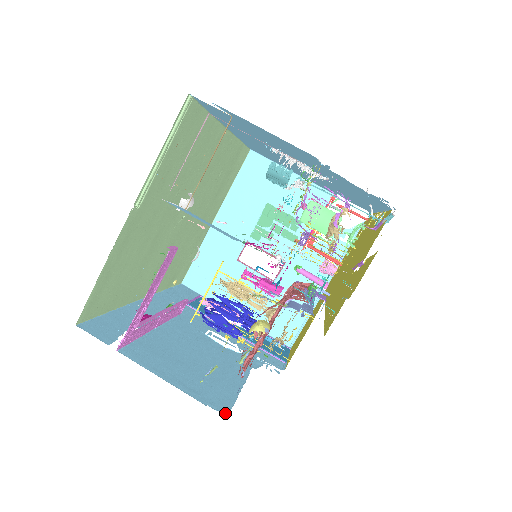
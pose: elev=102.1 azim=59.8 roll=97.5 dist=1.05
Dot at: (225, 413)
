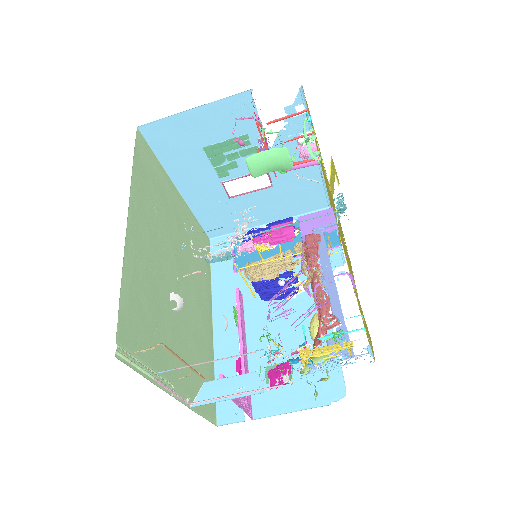
Dot at: occluded
